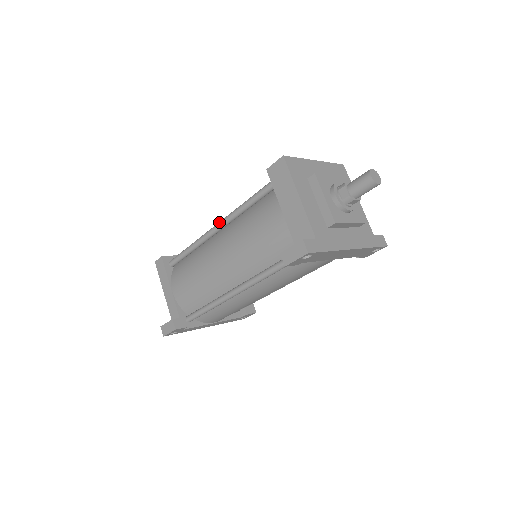
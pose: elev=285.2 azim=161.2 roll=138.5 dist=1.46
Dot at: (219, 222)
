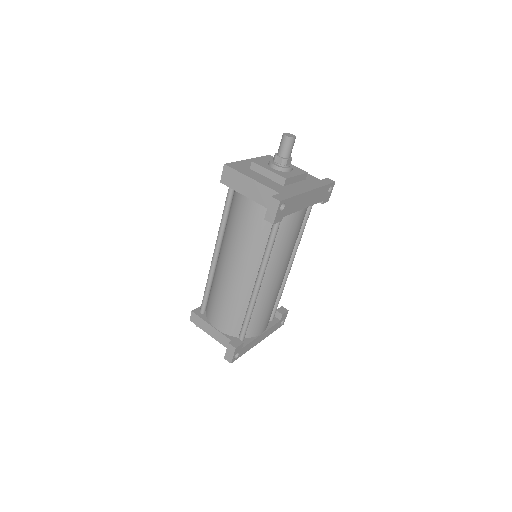
Dot at: occluded
